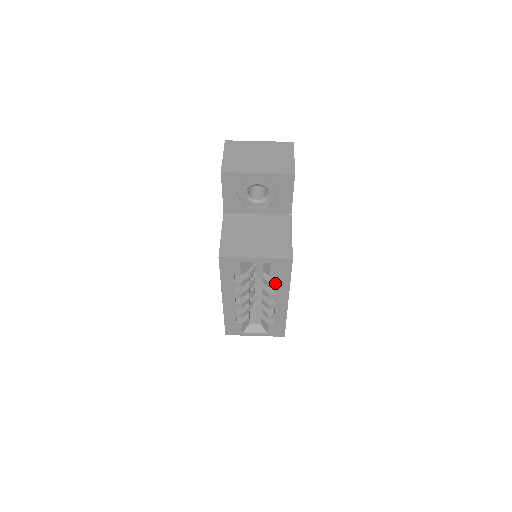
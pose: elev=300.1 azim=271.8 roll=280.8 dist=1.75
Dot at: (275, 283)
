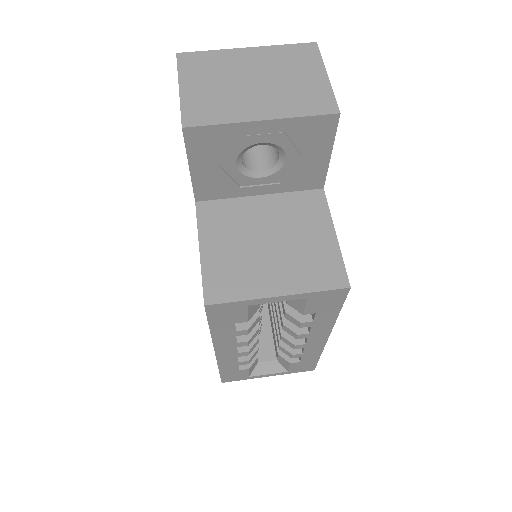
Dot at: (310, 321)
